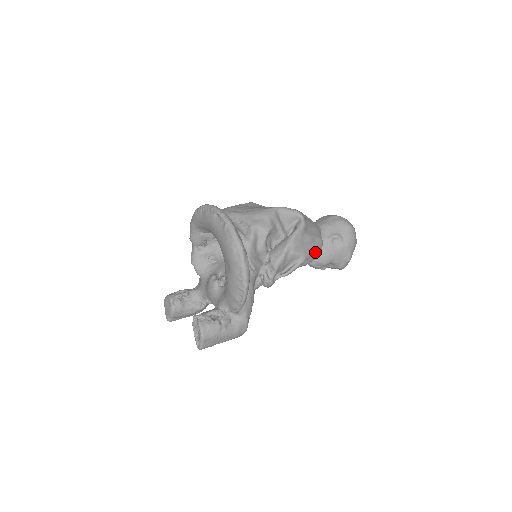
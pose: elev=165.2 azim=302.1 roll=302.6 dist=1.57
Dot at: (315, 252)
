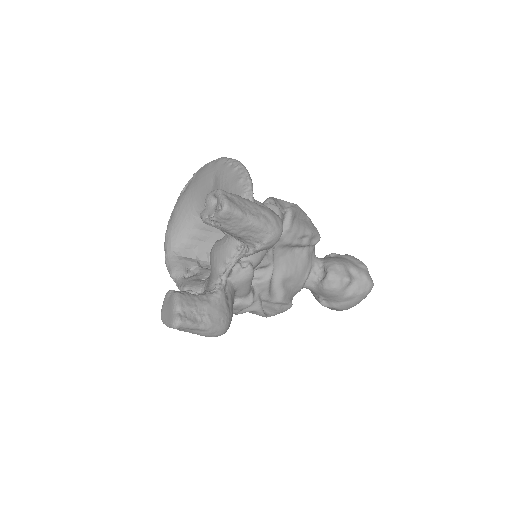
Dot at: (307, 216)
